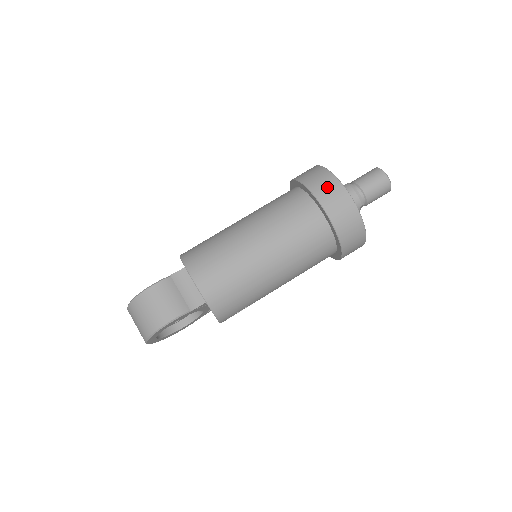
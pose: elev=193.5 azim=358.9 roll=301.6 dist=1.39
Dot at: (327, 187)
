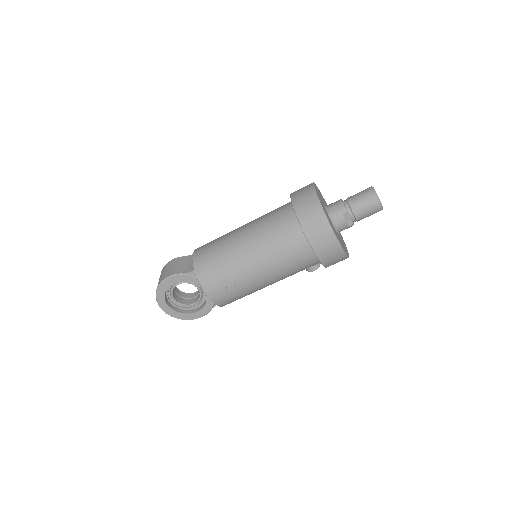
Dot at: (302, 189)
